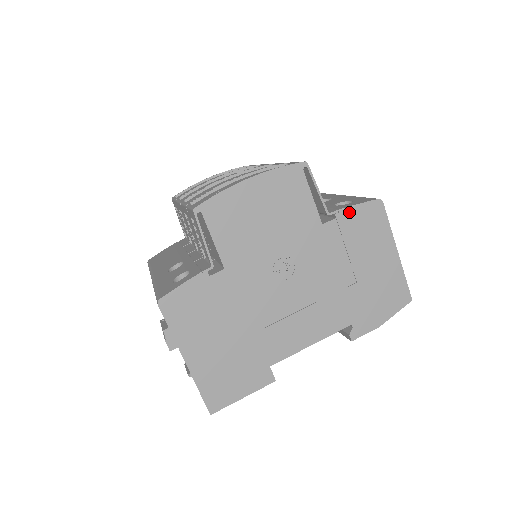
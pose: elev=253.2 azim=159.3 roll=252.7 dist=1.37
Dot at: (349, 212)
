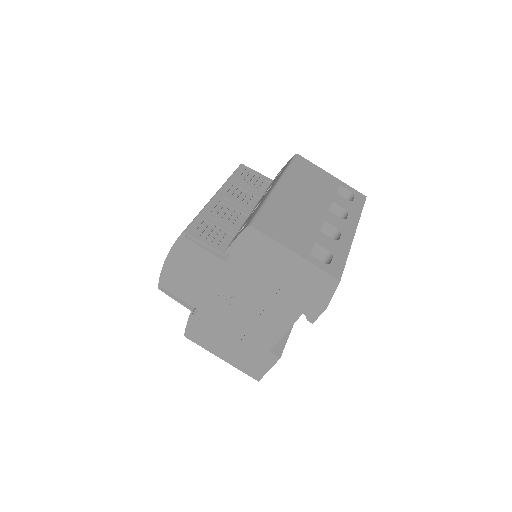
Dot at: (235, 246)
